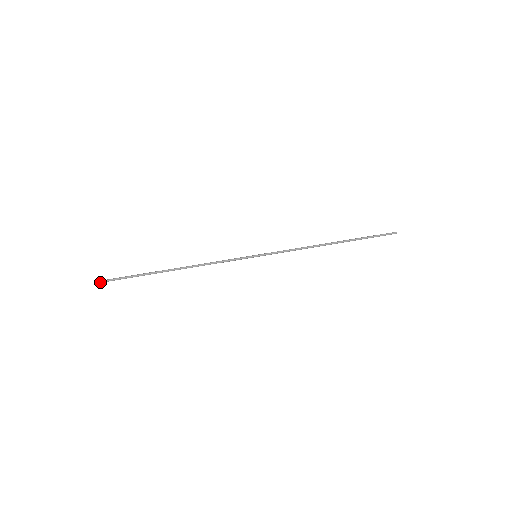
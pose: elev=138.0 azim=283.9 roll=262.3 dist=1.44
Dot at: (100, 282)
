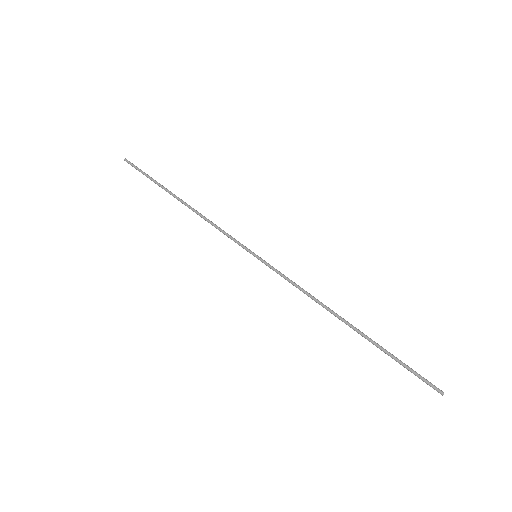
Dot at: (127, 161)
